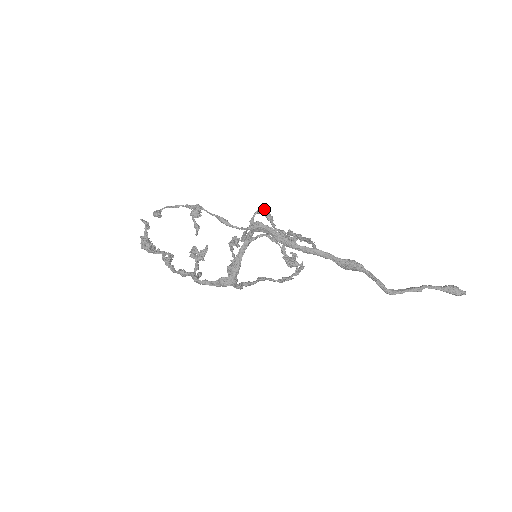
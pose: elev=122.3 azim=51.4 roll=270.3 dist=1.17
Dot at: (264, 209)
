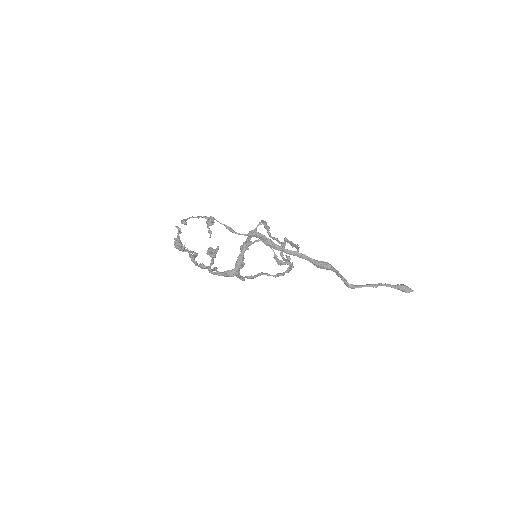
Dot at: (263, 221)
